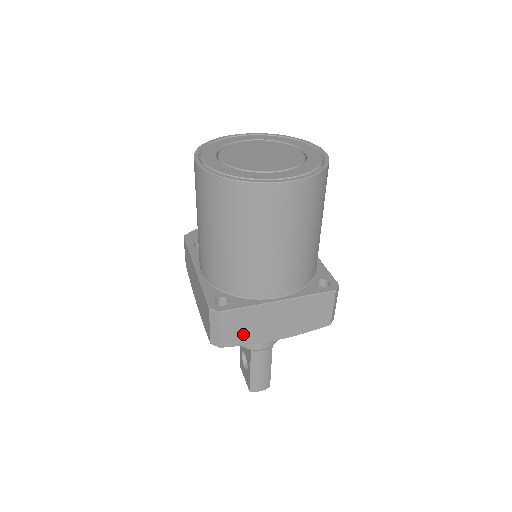
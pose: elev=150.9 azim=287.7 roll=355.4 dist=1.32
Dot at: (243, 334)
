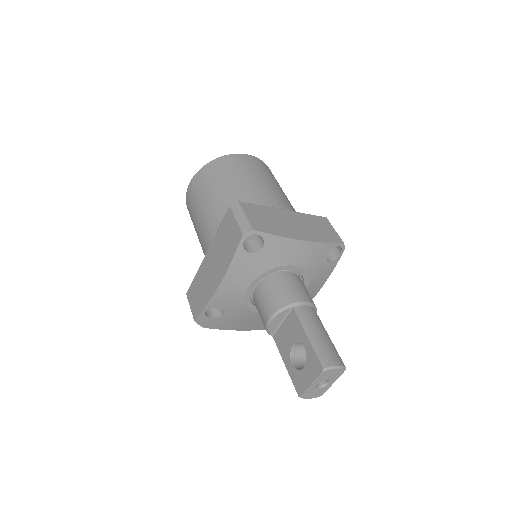
Dot at: (269, 225)
